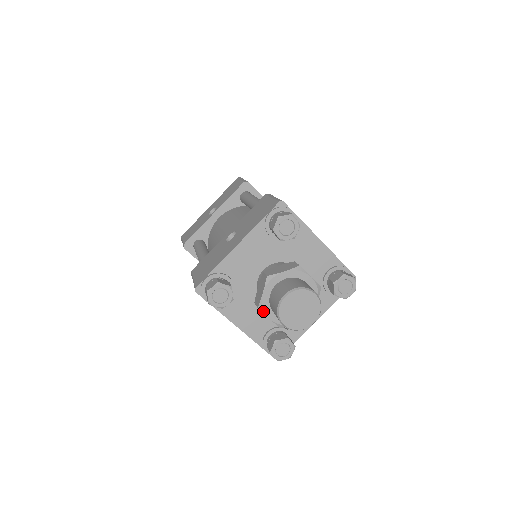
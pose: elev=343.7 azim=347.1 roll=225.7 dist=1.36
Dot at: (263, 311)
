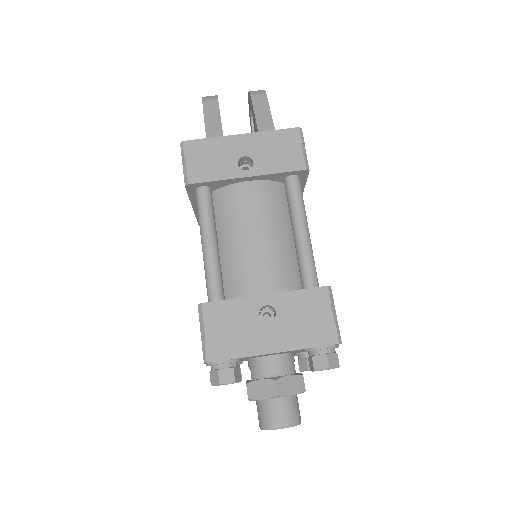
Dot at: (250, 400)
